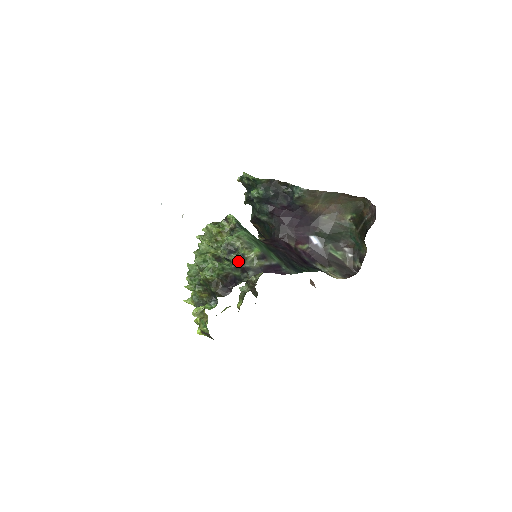
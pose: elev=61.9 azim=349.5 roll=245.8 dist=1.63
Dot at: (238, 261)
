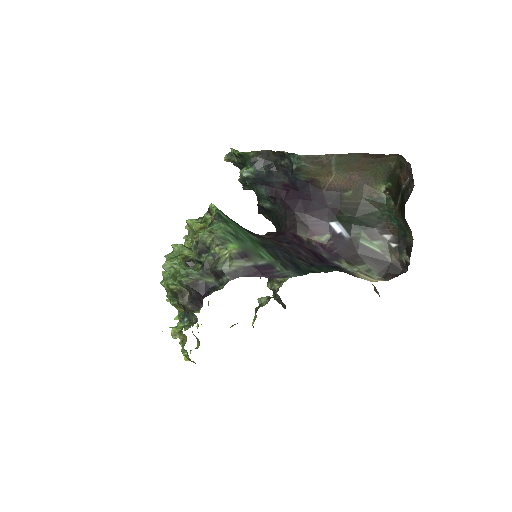
Dot at: (208, 263)
